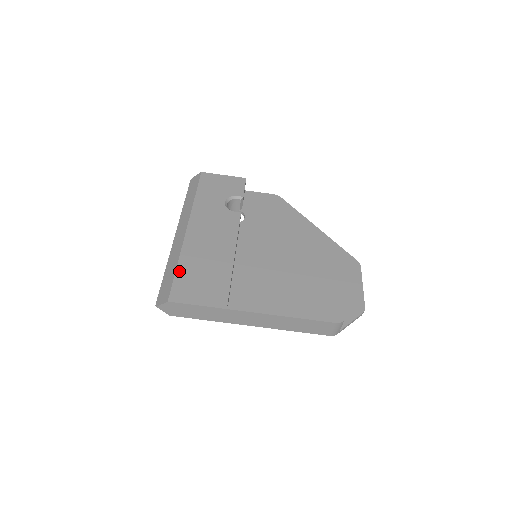
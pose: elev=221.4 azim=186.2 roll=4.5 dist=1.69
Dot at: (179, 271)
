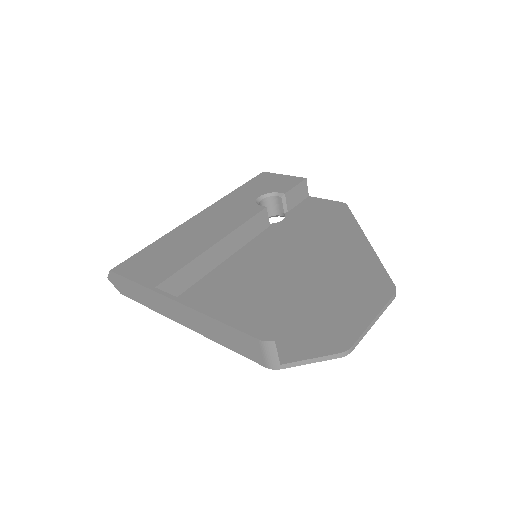
Dot at: (148, 247)
